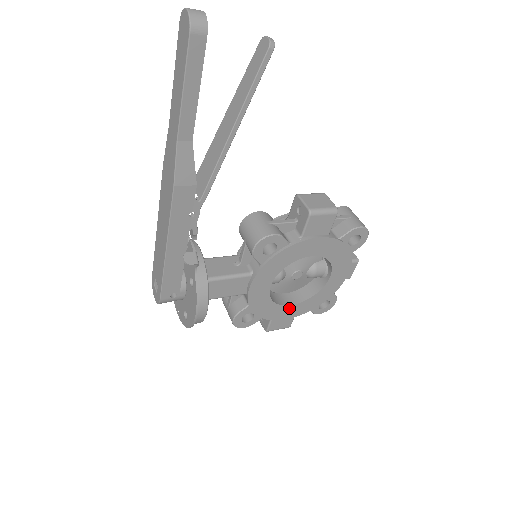
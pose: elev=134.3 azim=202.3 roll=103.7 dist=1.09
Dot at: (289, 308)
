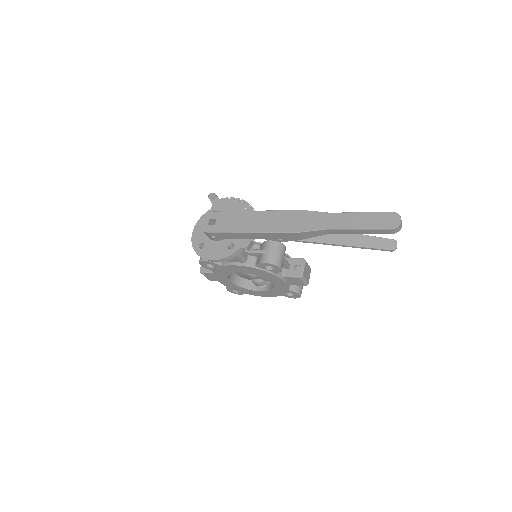
Dot at: (227, 280)
